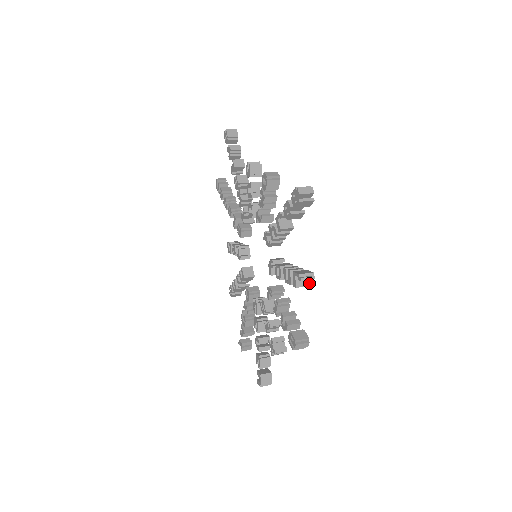
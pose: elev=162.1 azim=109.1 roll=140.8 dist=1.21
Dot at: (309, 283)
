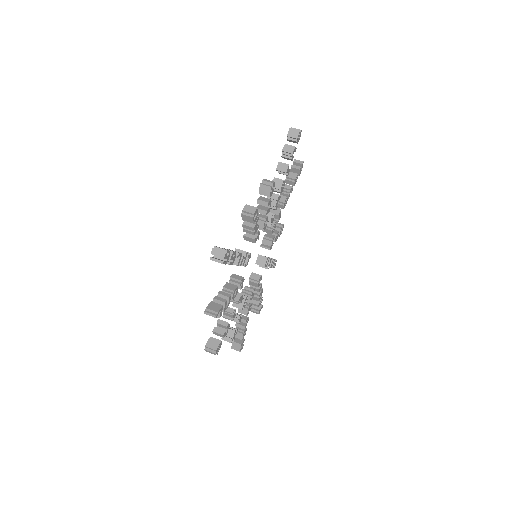
Dot at: (219, 316)
